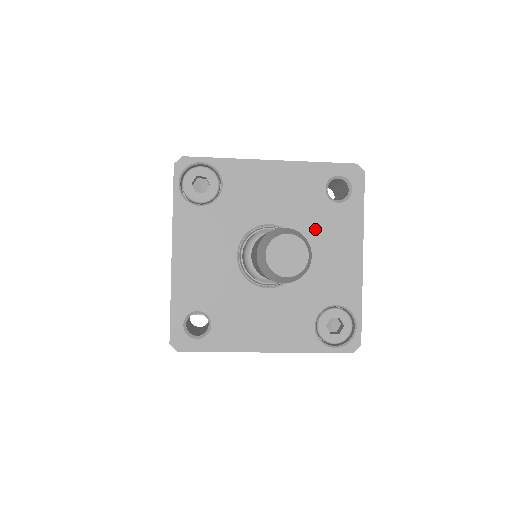
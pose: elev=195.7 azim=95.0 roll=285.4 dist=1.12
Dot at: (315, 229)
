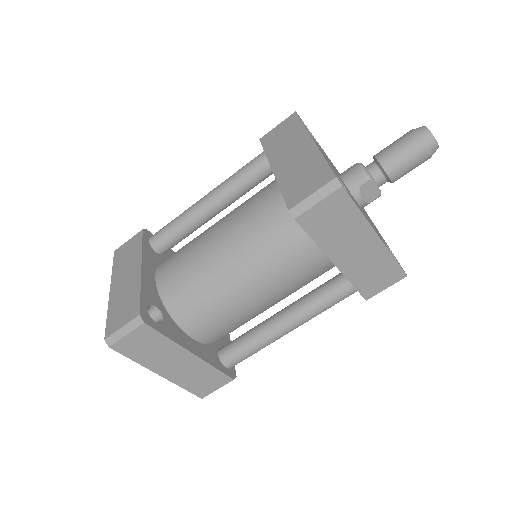
Dot at: occluded
